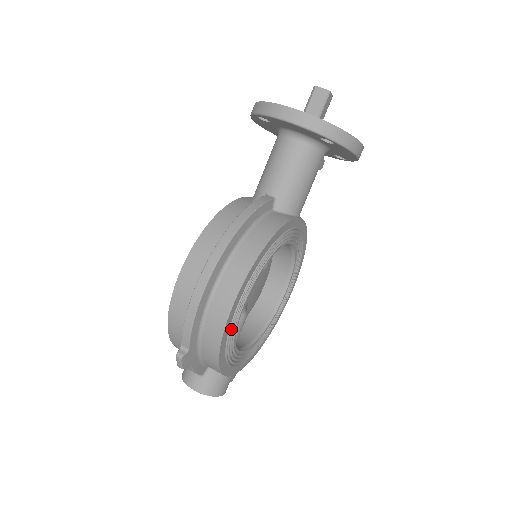
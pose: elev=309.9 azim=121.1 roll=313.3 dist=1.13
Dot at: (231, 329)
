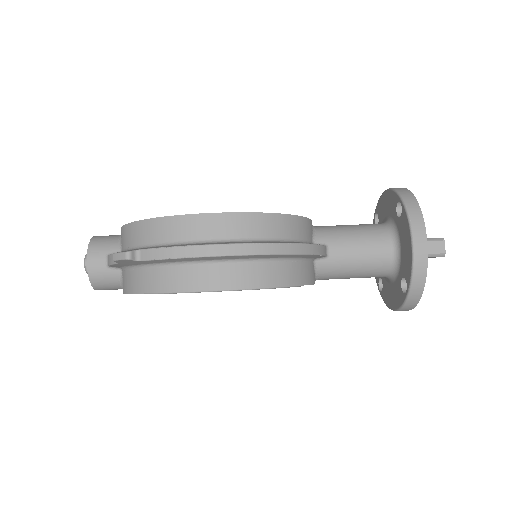
Dot at: (184, 292)
